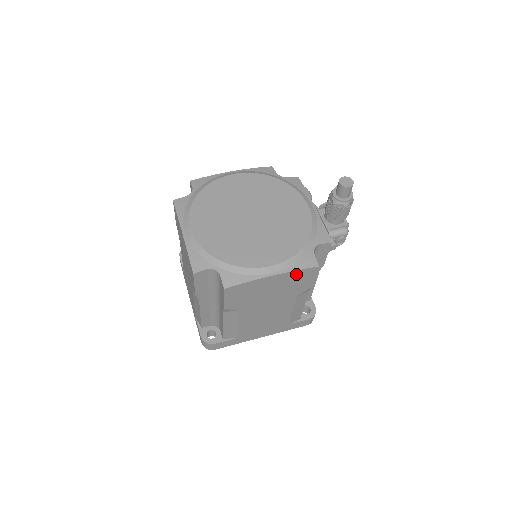
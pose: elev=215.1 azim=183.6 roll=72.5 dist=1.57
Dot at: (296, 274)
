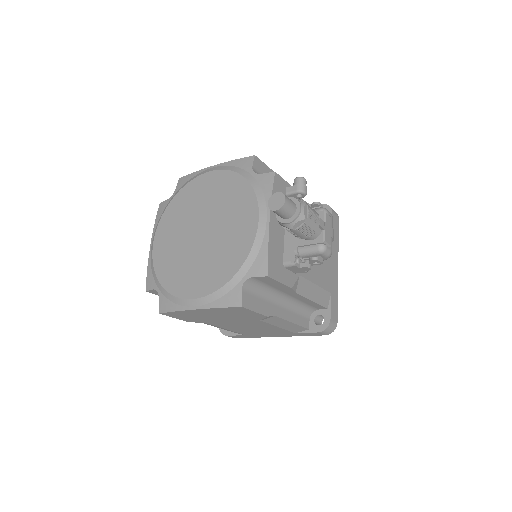
Dot at: (223, 309)
